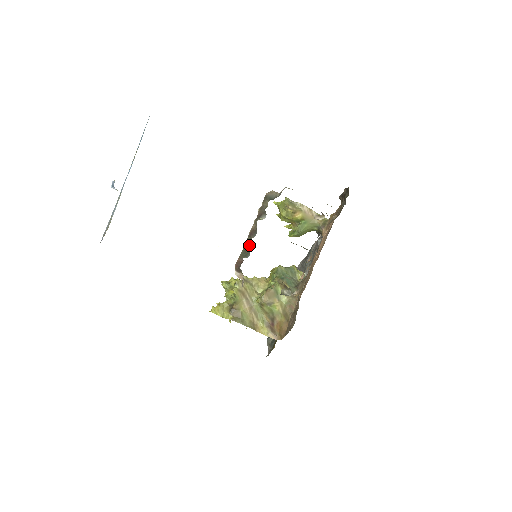
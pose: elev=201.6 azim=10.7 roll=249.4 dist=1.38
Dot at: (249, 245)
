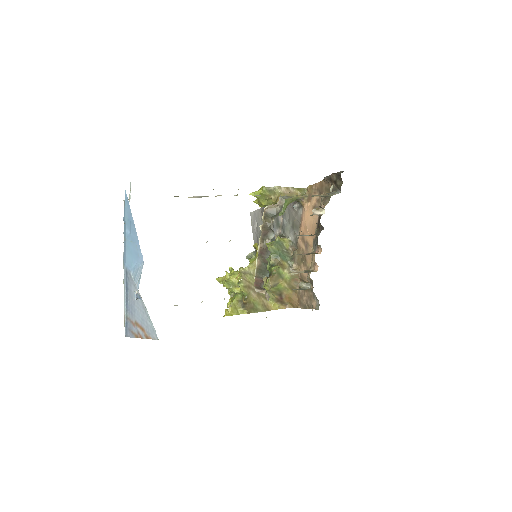
Dot at: (263, 264)
